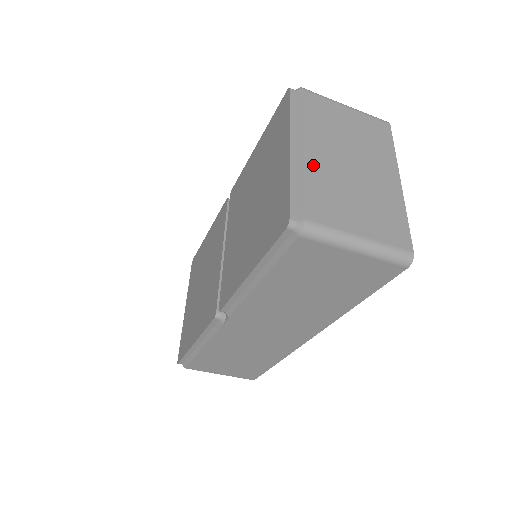
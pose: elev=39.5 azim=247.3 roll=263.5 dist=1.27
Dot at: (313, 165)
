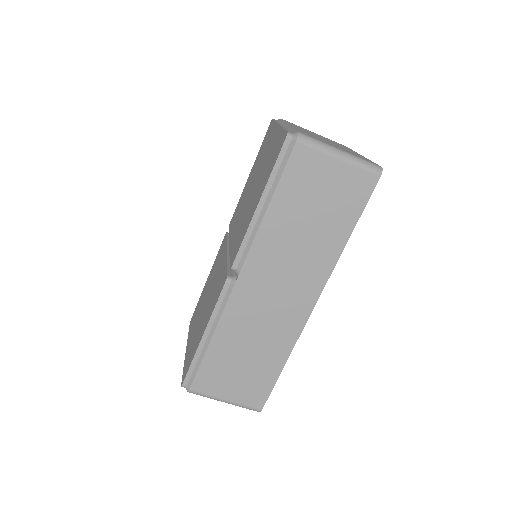
Dot at: (297, 128)
